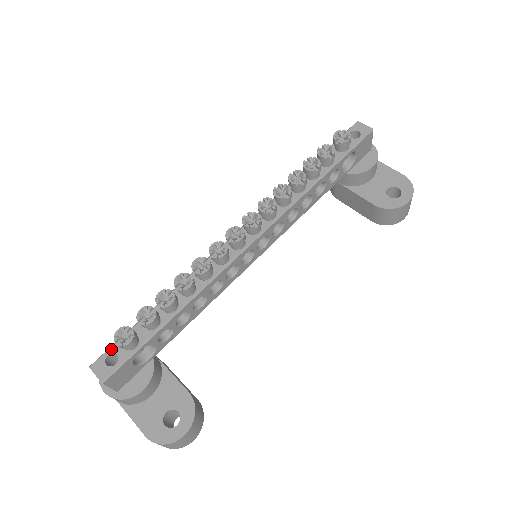
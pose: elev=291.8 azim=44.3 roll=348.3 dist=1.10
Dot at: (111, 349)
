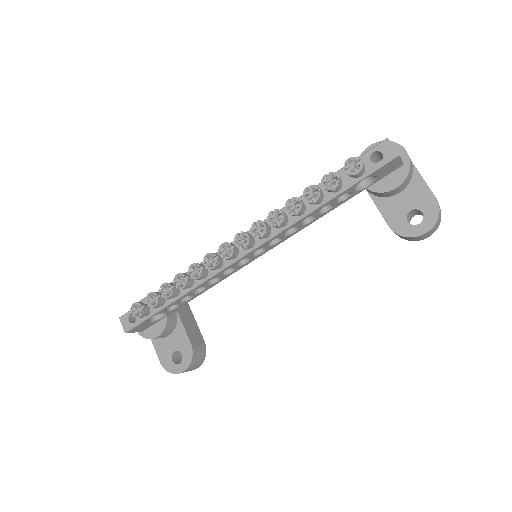
Dot at: occluded
